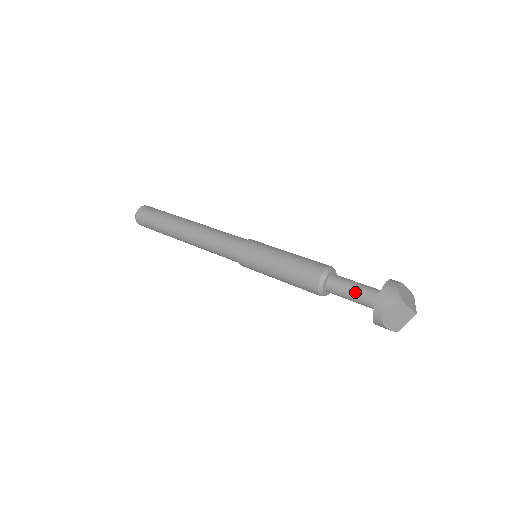
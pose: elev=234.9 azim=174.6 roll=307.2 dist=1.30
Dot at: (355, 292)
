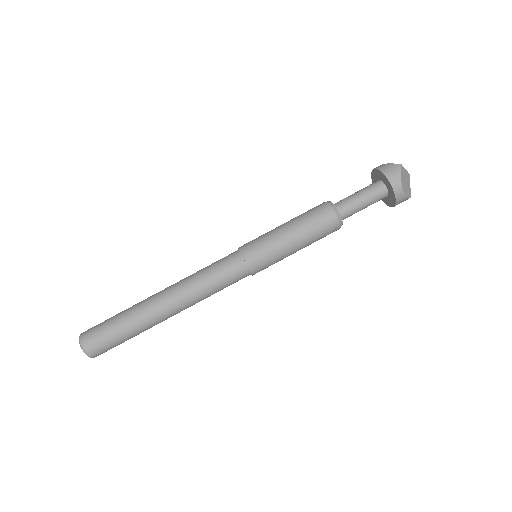
Dot at: (363, 196)
